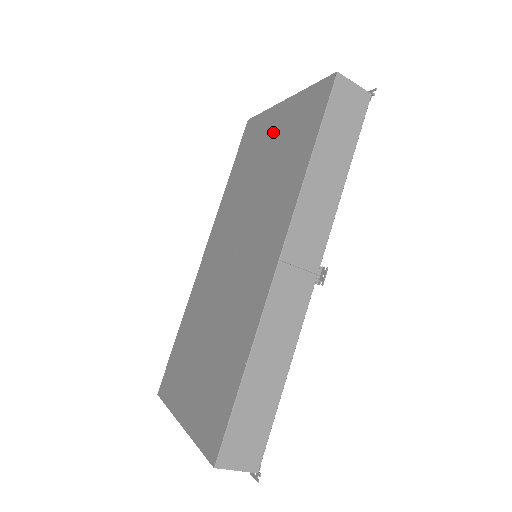
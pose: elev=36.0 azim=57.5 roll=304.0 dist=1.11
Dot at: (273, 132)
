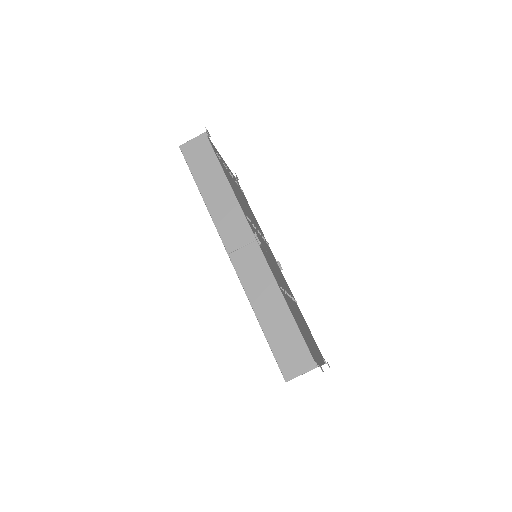
Dot at: occluded
